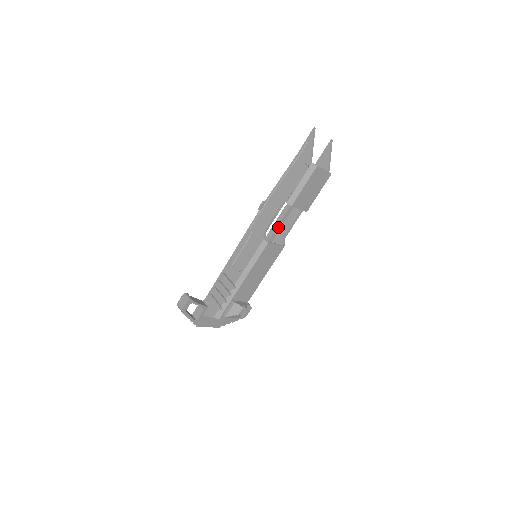
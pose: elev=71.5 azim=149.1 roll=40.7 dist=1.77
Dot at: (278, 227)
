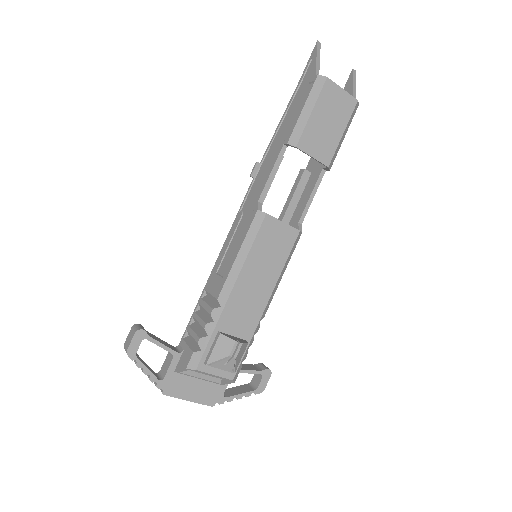
Dot at: (289, 209)
